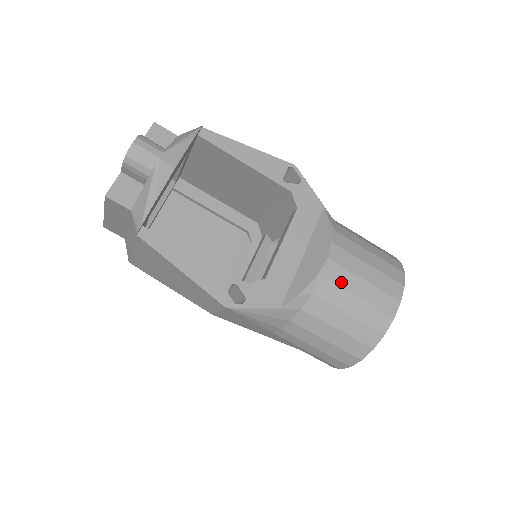
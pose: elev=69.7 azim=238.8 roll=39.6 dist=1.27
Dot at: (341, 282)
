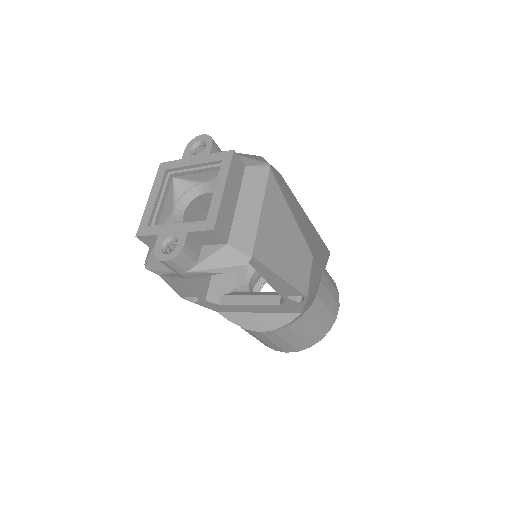
Dot at: (258, 336)
